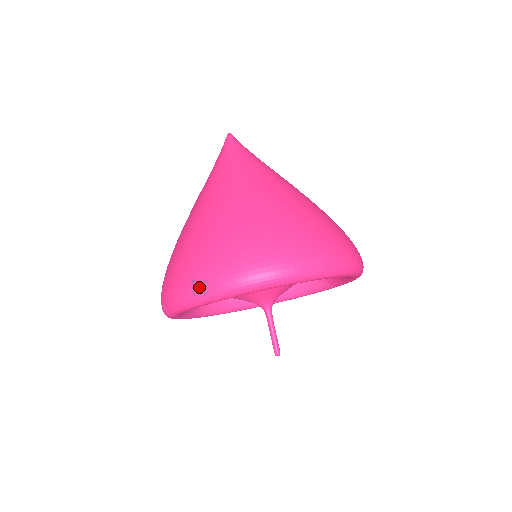
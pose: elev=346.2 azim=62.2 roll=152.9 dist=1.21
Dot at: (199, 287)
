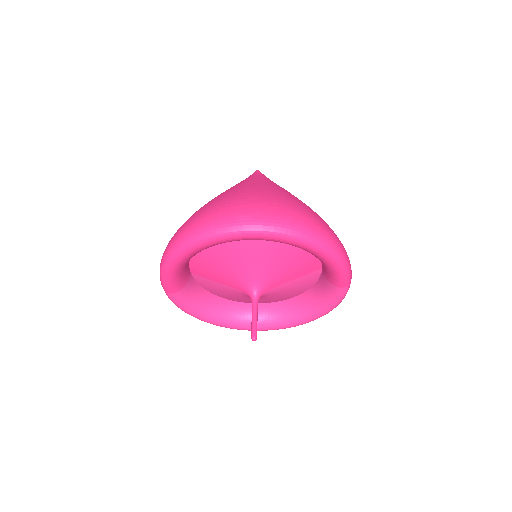
Dot at: (164, 252)
